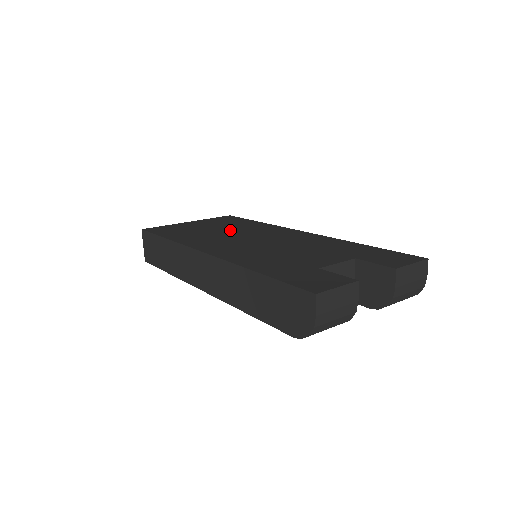
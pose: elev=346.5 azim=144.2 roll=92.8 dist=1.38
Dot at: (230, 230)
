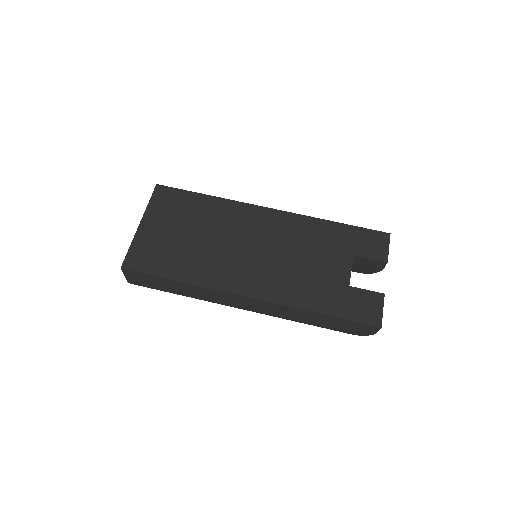
Dot at: (209, 233)
